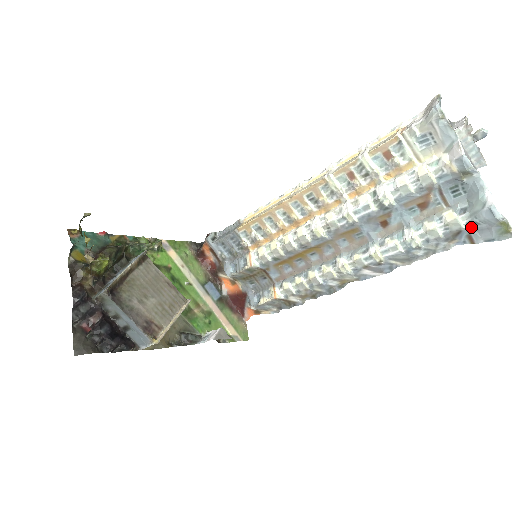
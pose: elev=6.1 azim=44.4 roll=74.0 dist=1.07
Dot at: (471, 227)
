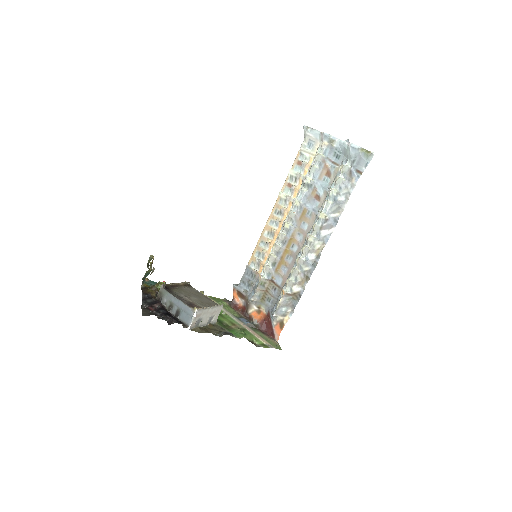
Dot at: (354, 165)
